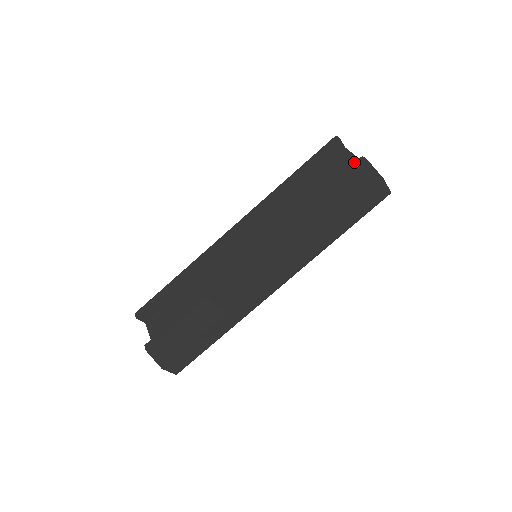
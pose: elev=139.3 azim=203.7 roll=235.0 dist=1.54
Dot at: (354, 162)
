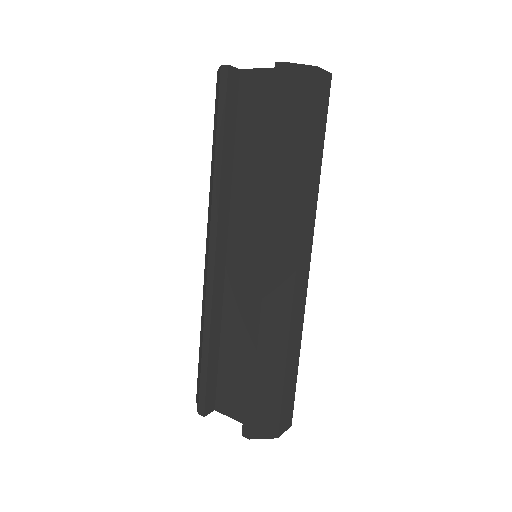
Dot at: (266, 76)
